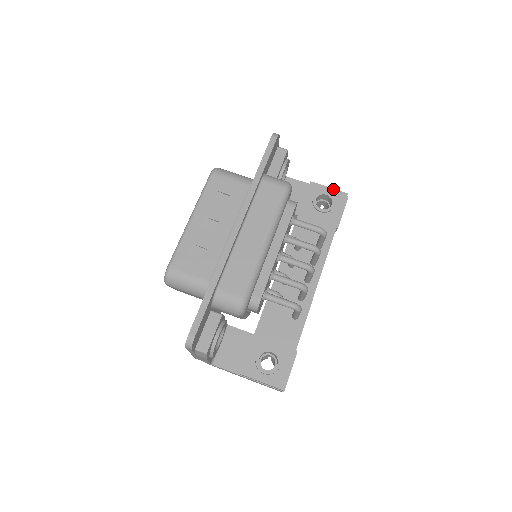
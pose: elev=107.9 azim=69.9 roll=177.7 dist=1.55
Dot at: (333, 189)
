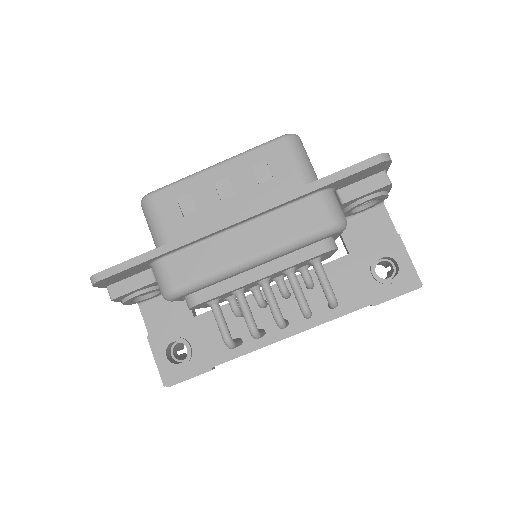
Dot at: (412, 265)
